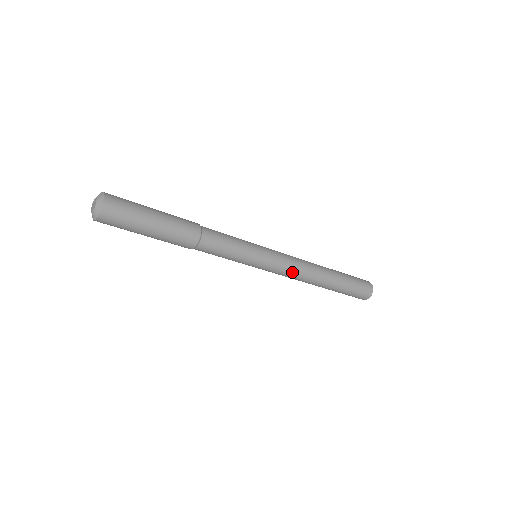
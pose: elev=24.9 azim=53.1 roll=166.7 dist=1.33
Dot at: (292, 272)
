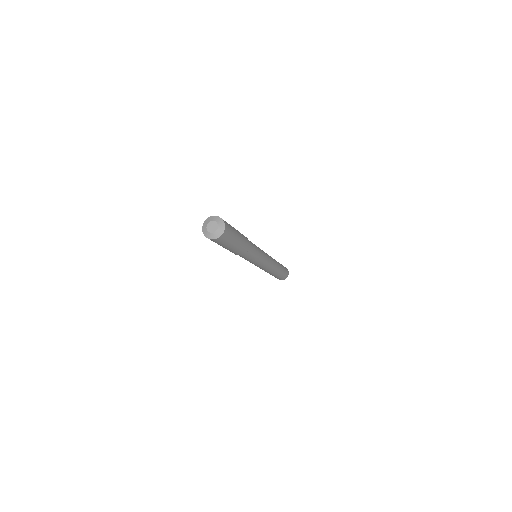
Dot at: (271, 264)
